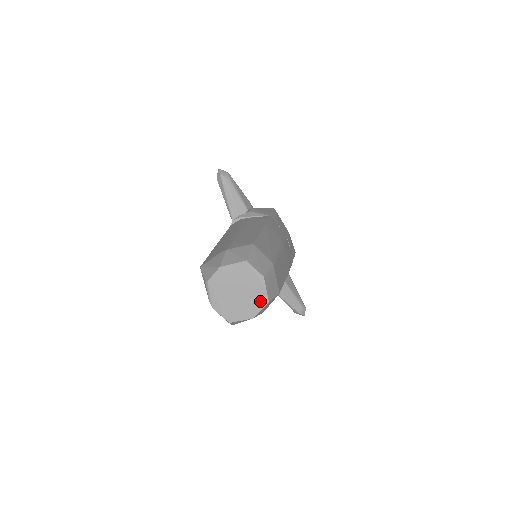
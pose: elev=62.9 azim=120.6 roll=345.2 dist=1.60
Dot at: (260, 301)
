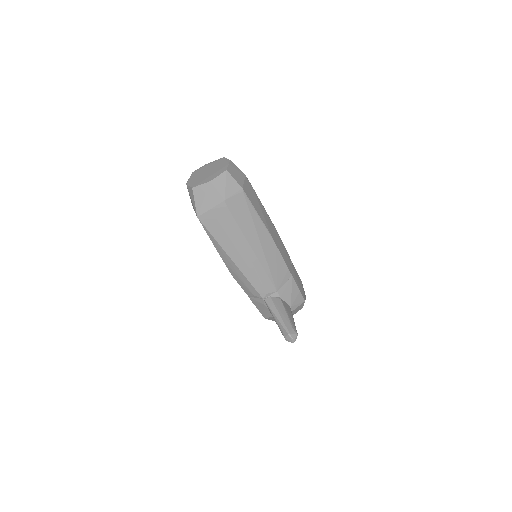
Dot at: (221, 171)
